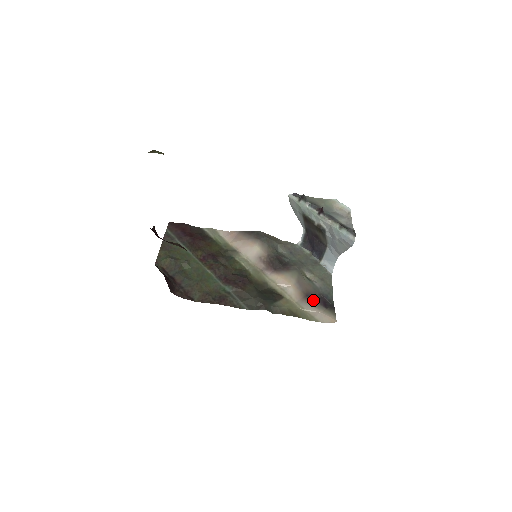
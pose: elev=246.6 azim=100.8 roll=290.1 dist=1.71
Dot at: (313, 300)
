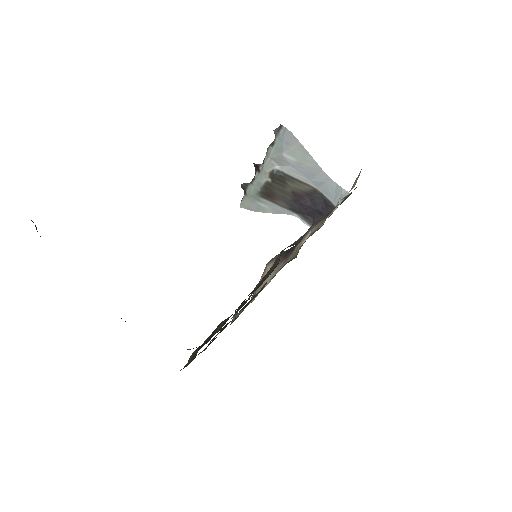
Dot at: occluded
